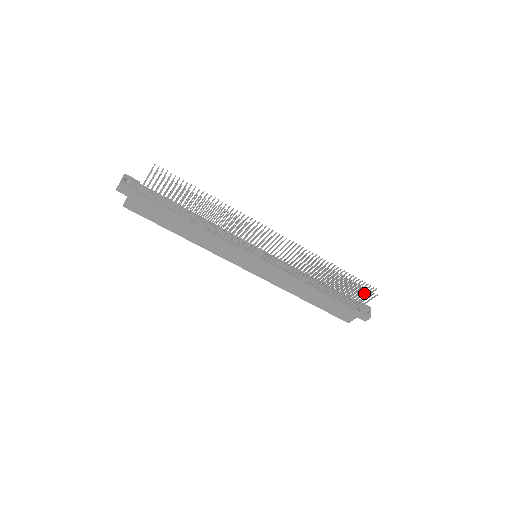
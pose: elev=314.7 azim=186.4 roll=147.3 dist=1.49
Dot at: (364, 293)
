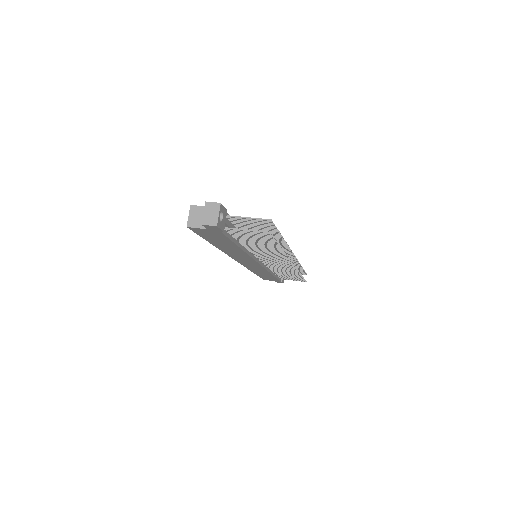
Dot at: (300, 280)
